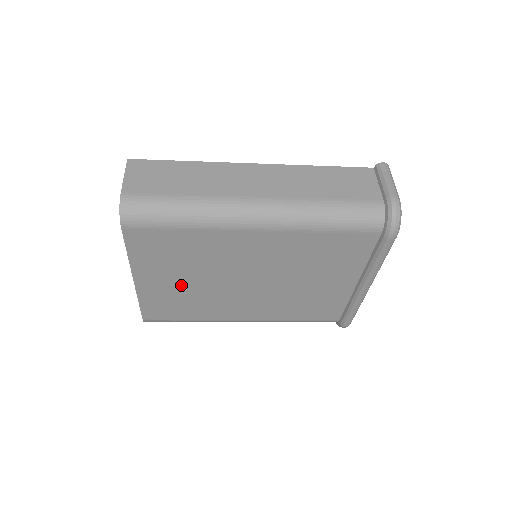
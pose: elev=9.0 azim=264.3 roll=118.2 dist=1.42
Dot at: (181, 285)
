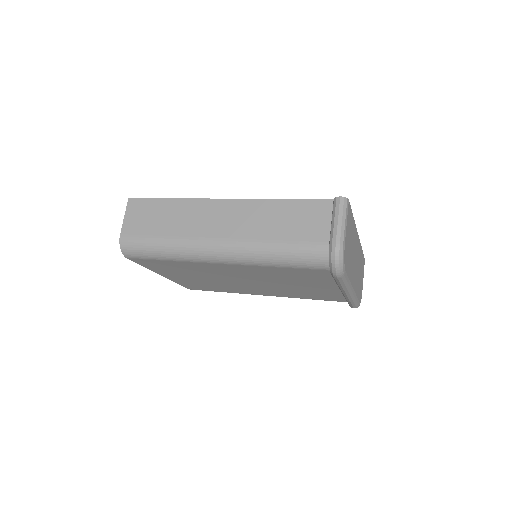
Dot at: (197, 279)
